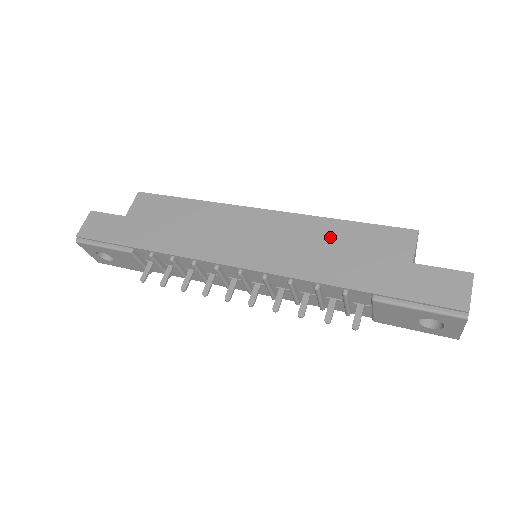
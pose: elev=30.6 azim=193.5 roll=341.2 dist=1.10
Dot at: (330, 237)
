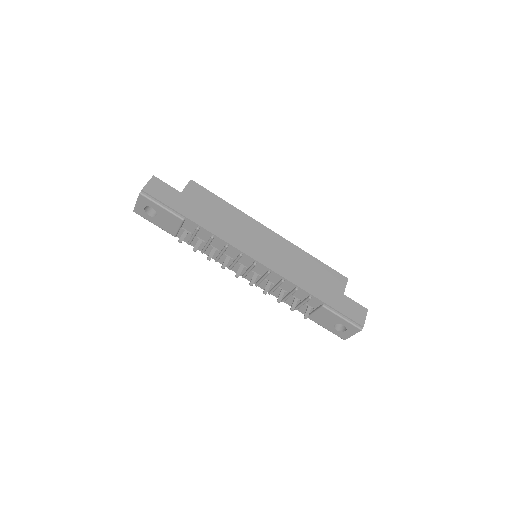
Dot at: (307, 264)
